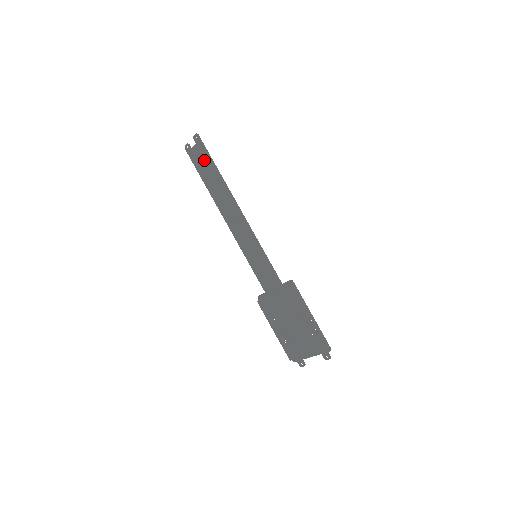
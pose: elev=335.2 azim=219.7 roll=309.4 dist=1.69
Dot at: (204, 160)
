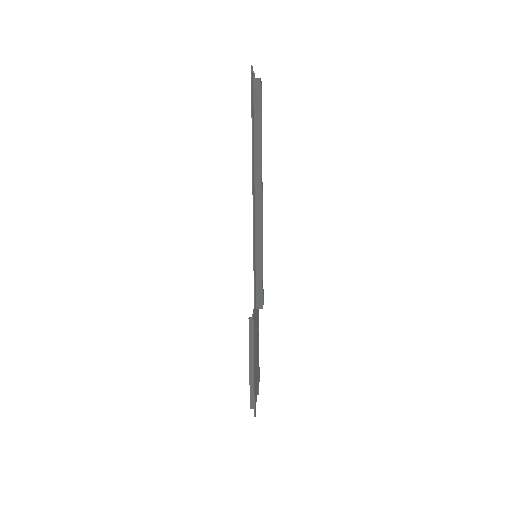
Dot at: occluded
